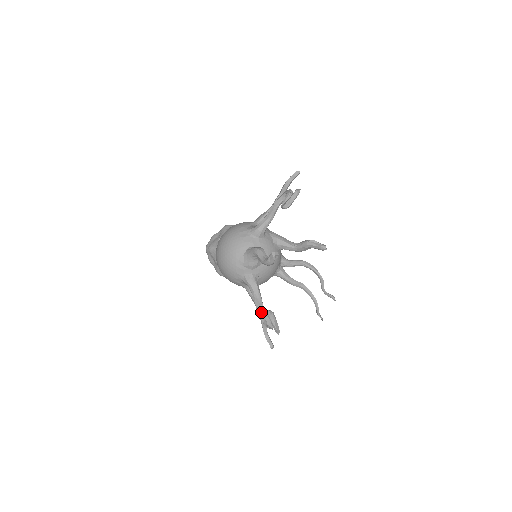
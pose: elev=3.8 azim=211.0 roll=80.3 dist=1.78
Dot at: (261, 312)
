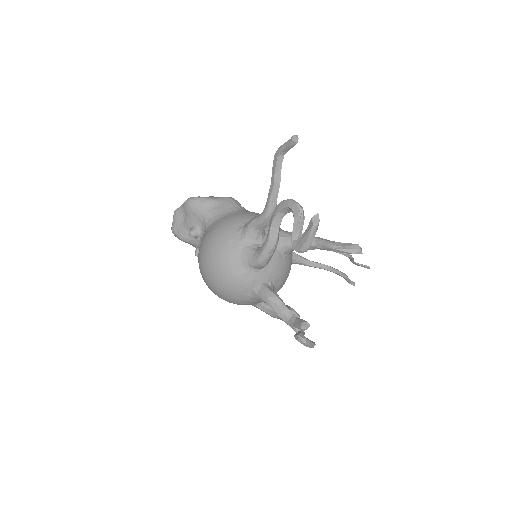
Dot at: occluded
